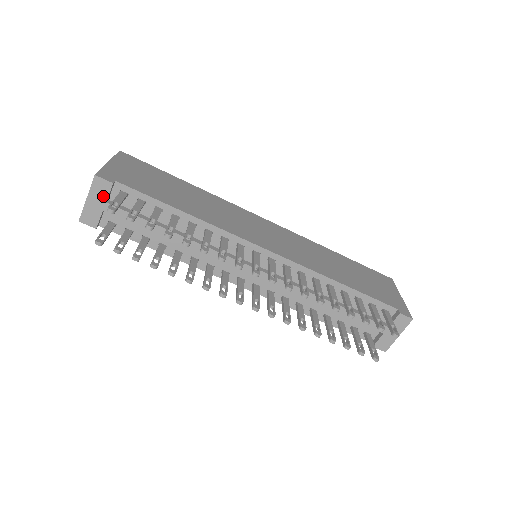
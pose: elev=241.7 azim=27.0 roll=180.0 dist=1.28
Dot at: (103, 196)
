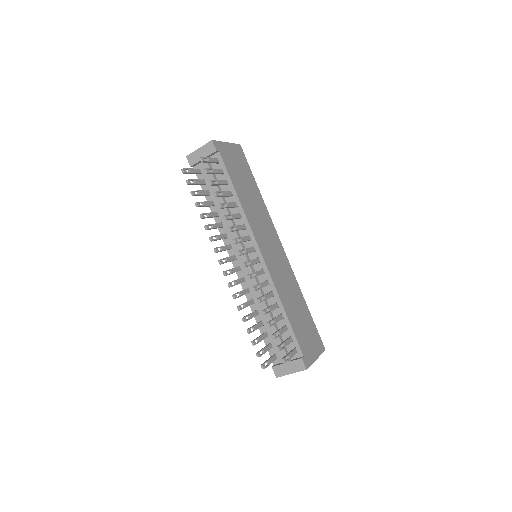
Dot at: (207, 153)
